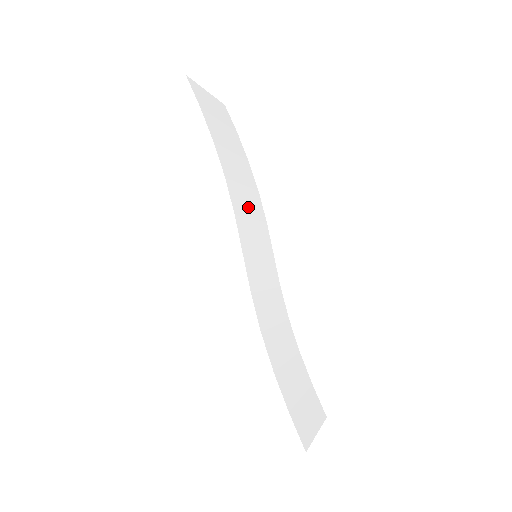
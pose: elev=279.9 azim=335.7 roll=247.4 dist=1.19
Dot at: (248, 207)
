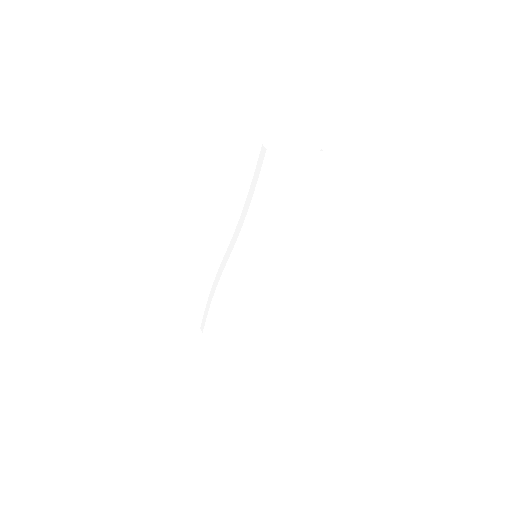
Dot at: (266, 236)
